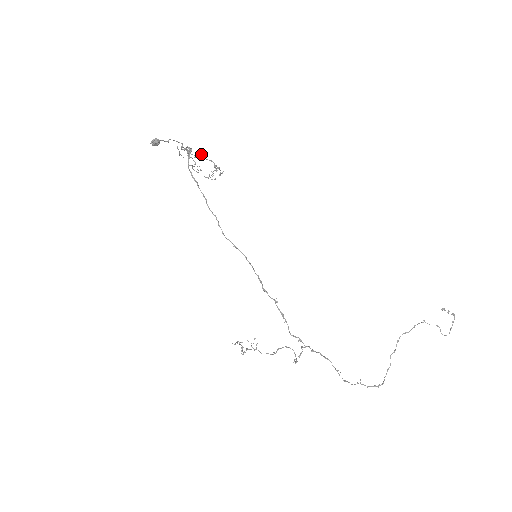
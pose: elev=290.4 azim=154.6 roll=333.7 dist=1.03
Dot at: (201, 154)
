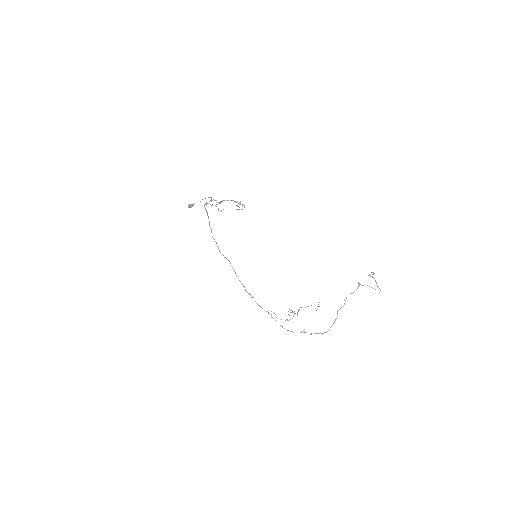
Dot at: (220, 201)
